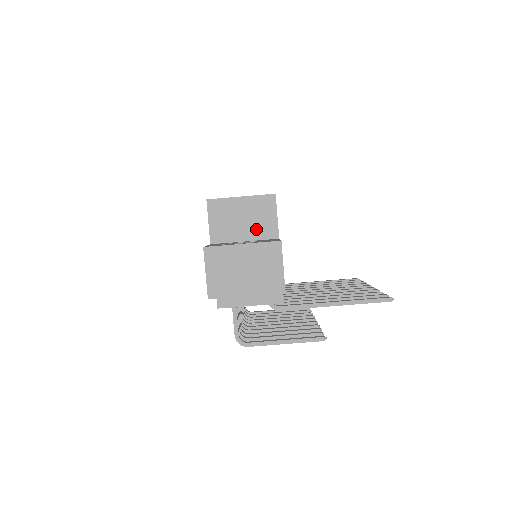
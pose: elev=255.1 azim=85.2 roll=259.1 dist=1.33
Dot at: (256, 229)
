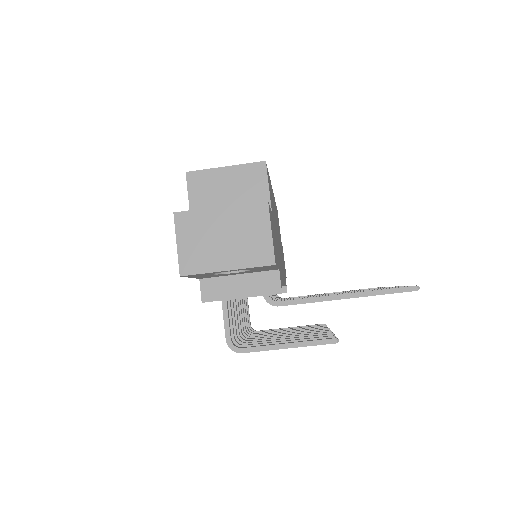
Dot at: occluded
